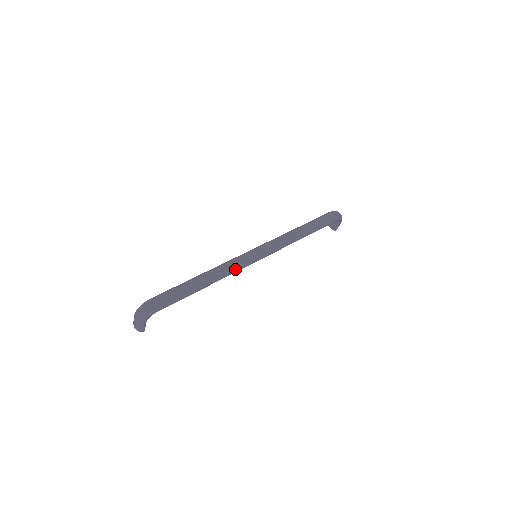
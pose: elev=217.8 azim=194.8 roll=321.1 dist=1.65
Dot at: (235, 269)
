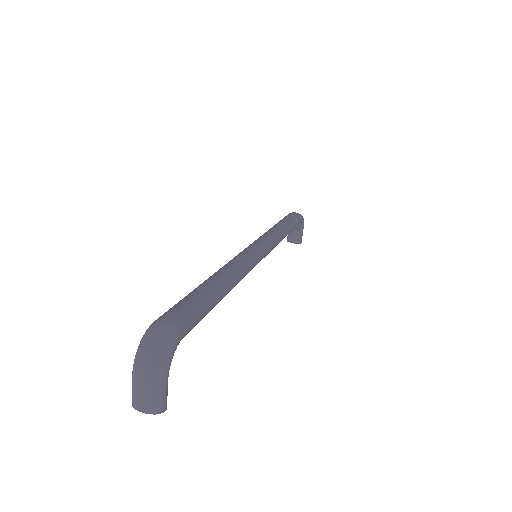
Dot at: (249, 263)
